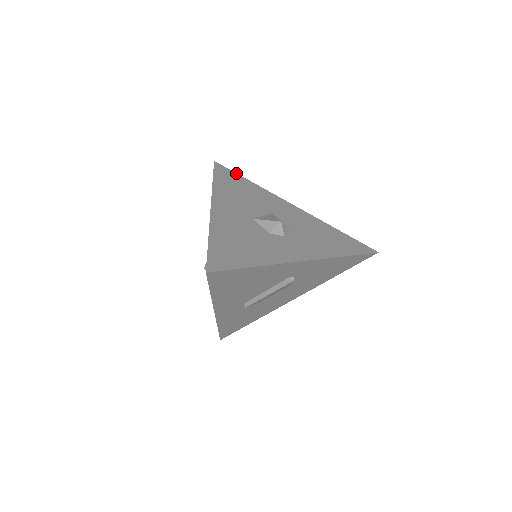
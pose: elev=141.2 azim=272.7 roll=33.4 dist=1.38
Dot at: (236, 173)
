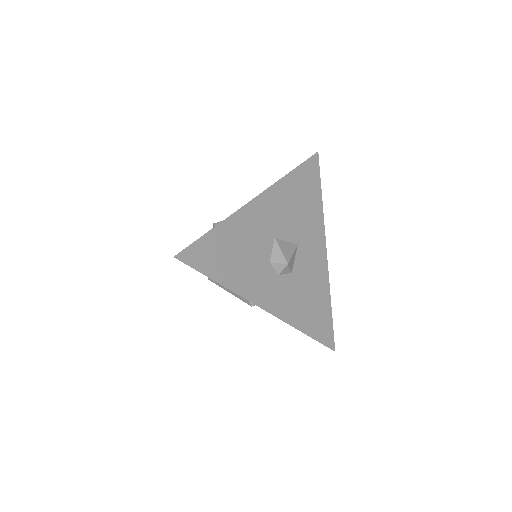
Dot at: (320, 180)
